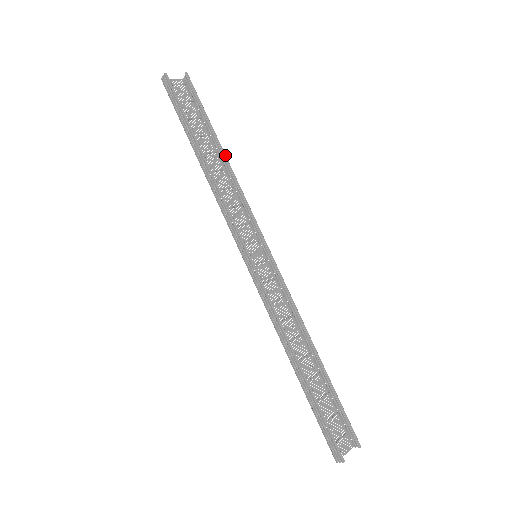
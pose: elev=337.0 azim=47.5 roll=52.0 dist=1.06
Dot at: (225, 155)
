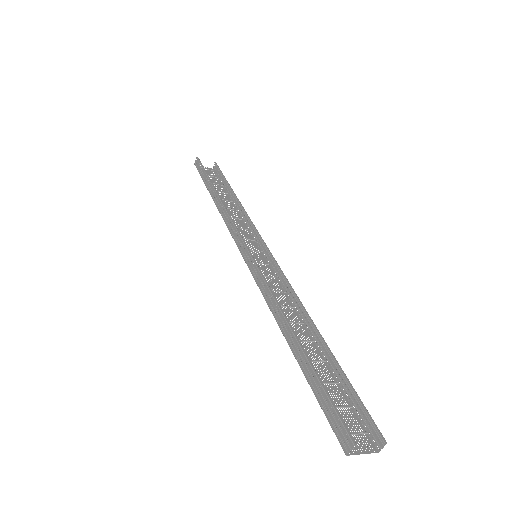
Dot at: (237, 198)
